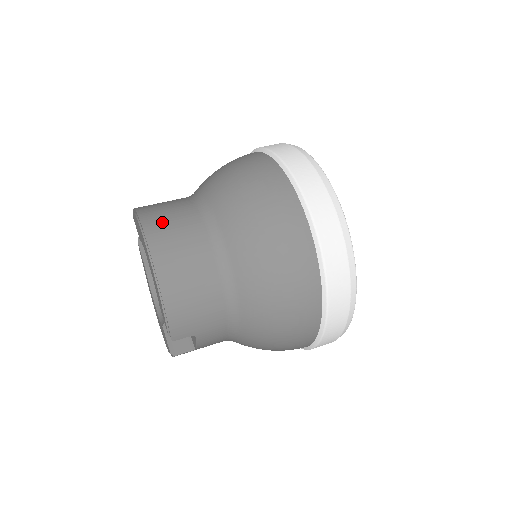
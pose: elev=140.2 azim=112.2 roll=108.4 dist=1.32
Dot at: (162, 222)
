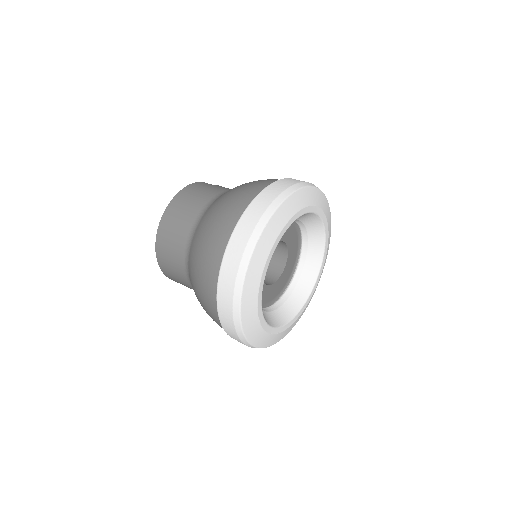
Dot at: (172, 218)
